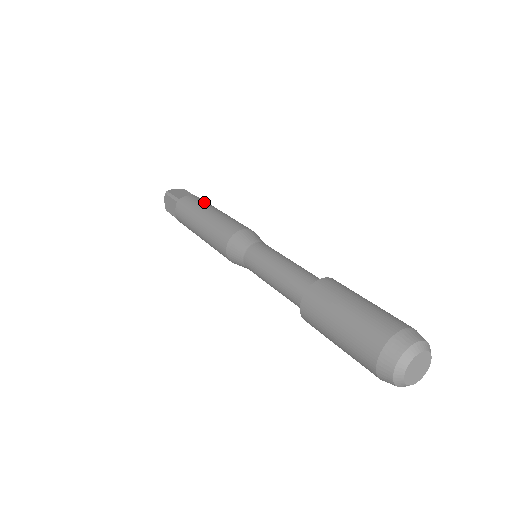
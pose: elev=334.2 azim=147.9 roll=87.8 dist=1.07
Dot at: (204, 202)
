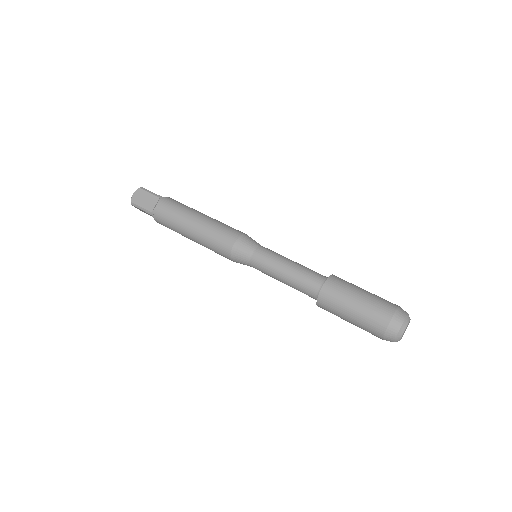
Dot at: (176, 212)
